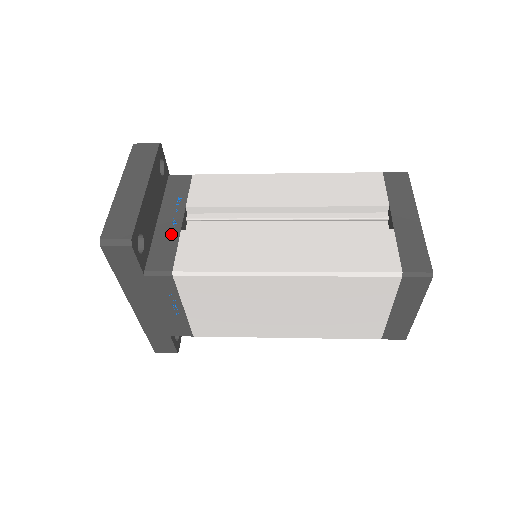
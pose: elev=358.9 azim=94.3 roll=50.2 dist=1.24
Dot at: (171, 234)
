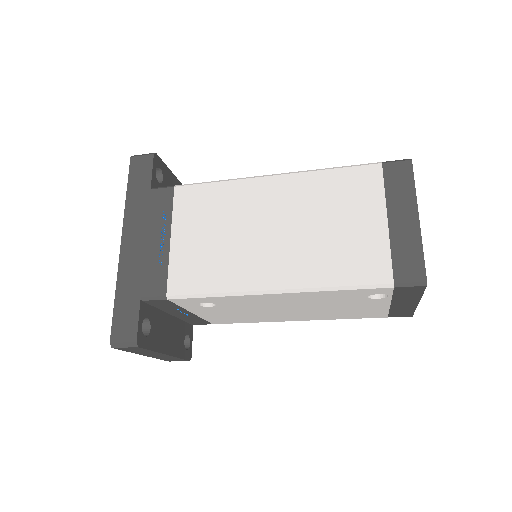
Dot at: occluded
